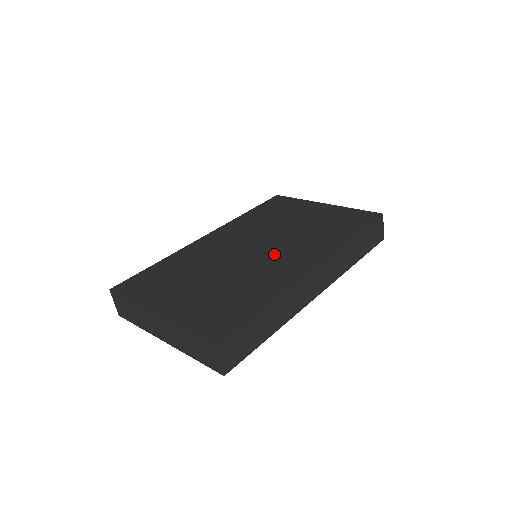
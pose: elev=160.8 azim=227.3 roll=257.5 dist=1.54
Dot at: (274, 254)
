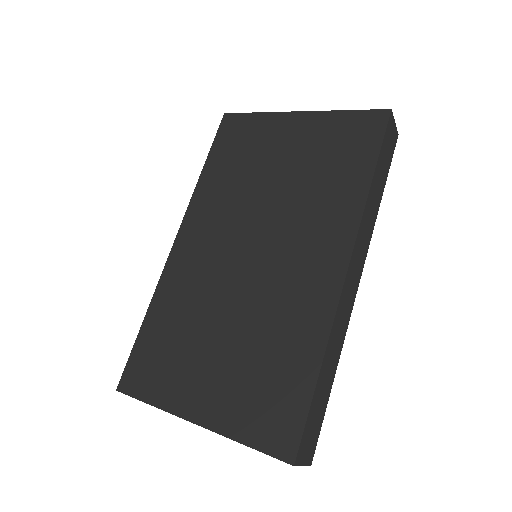
Dot at: (281, 256)
